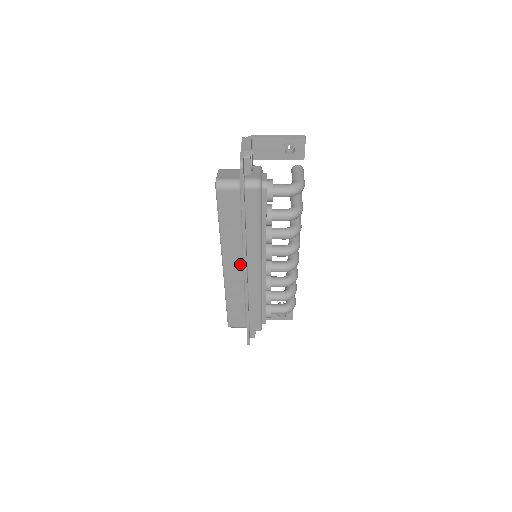
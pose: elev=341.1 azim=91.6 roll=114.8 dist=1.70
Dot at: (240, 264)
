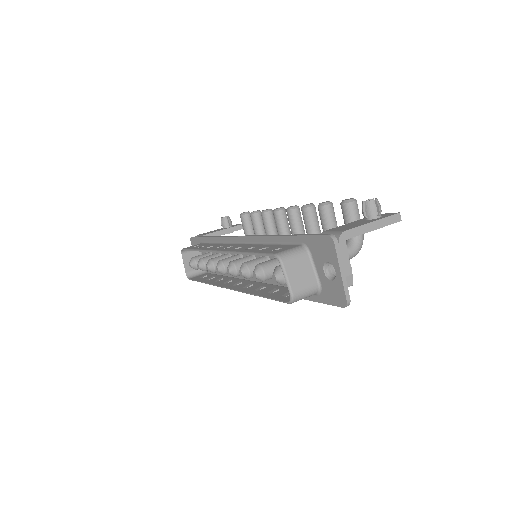
Dot at: occluded
